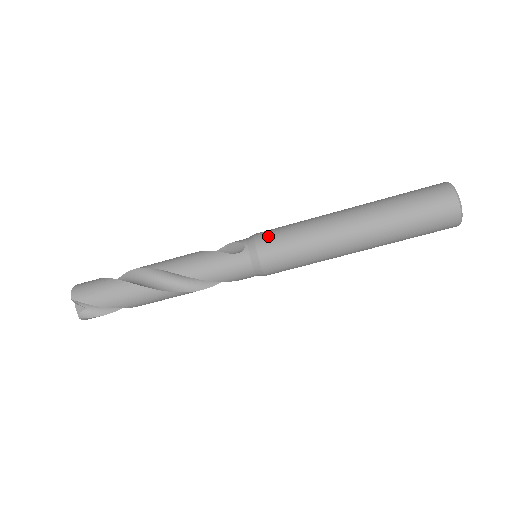
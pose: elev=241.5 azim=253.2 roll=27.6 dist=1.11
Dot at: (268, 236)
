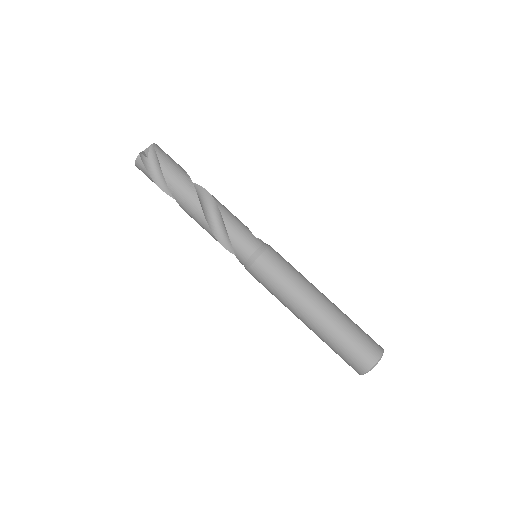
Dot at: (278, 253)
